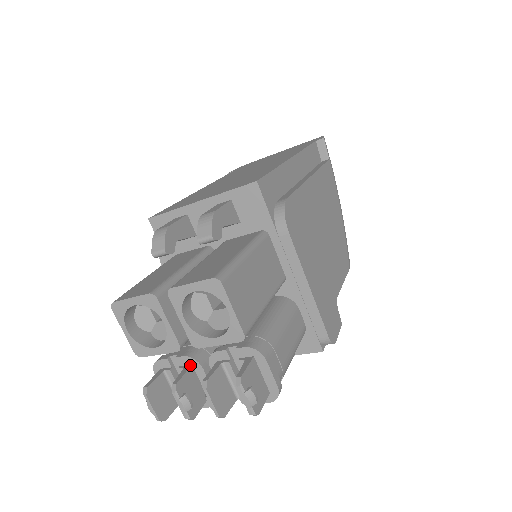
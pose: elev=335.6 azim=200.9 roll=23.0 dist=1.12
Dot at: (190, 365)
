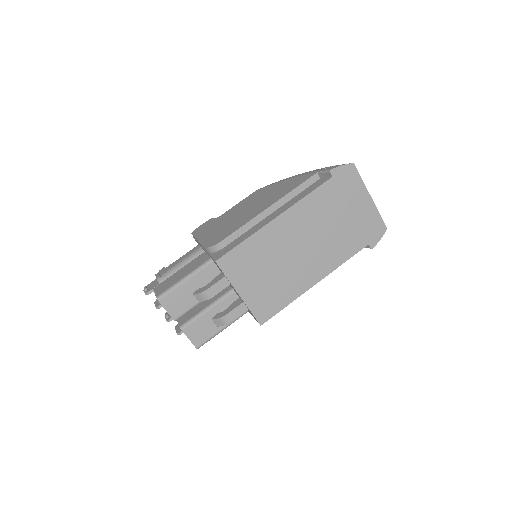
Dot at: occluded
